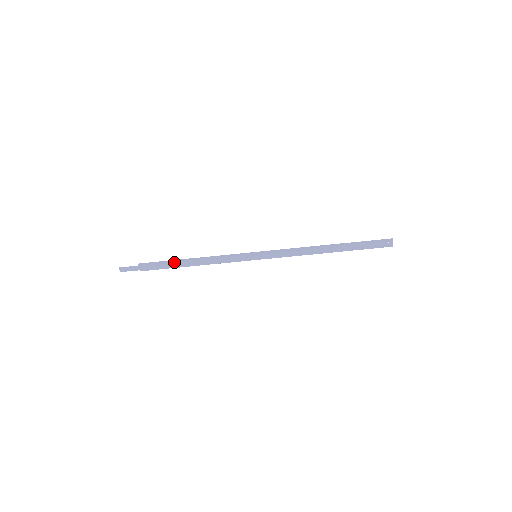
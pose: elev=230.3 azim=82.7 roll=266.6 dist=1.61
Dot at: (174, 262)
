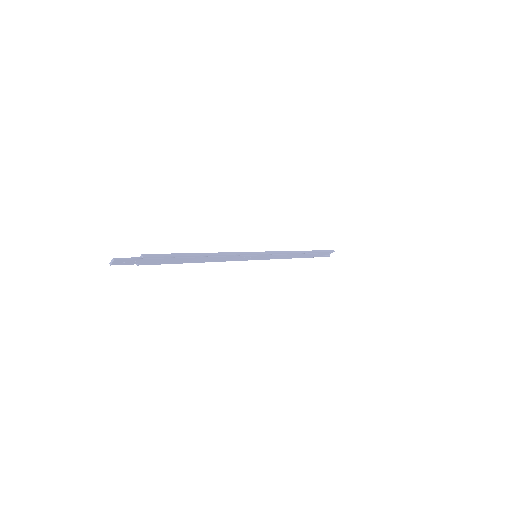
Dot at: (185, 256)
